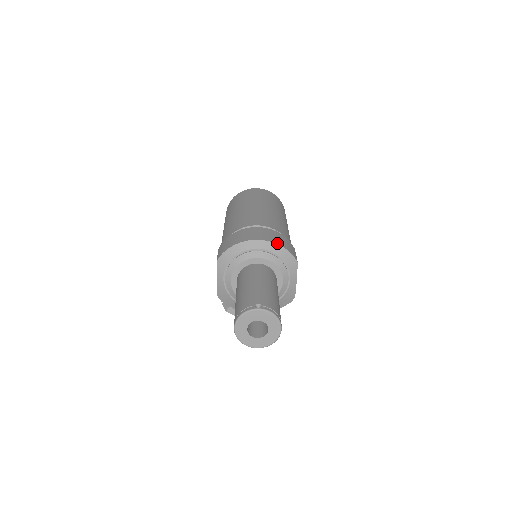
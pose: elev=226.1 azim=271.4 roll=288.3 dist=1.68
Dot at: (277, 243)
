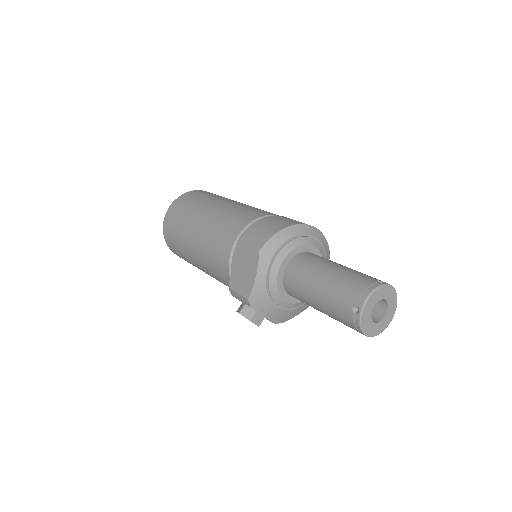
Dot at: (318, 229)
